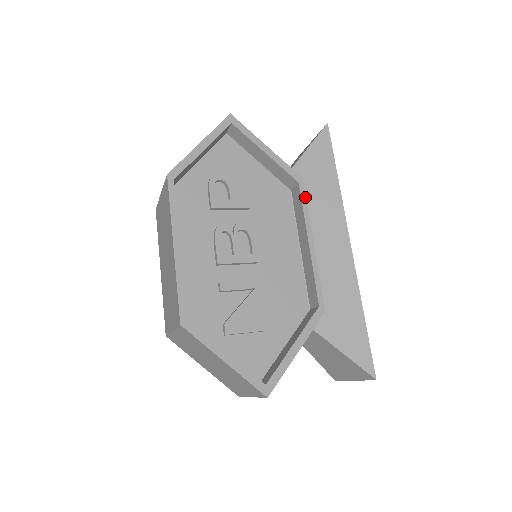
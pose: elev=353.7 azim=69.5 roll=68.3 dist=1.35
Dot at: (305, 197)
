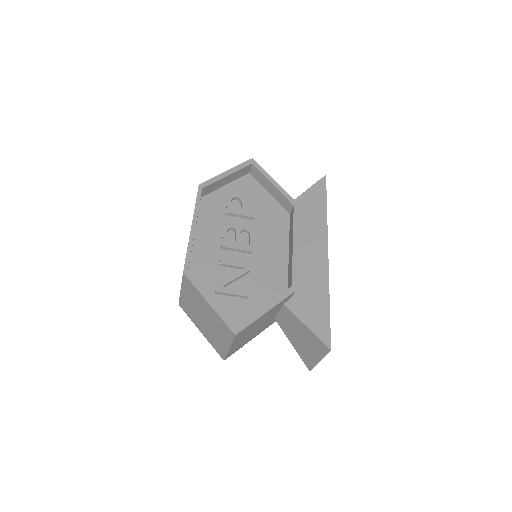
Dot at: occluded
